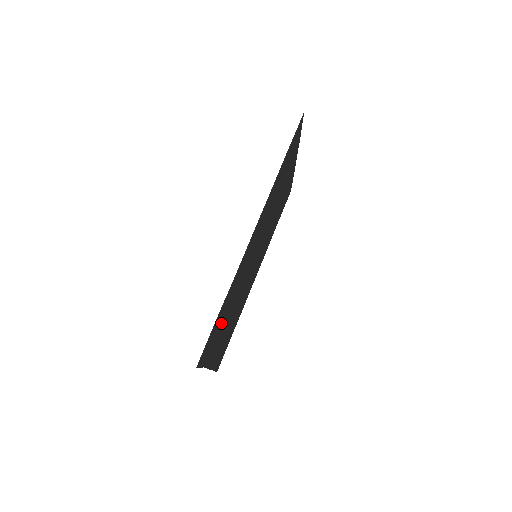
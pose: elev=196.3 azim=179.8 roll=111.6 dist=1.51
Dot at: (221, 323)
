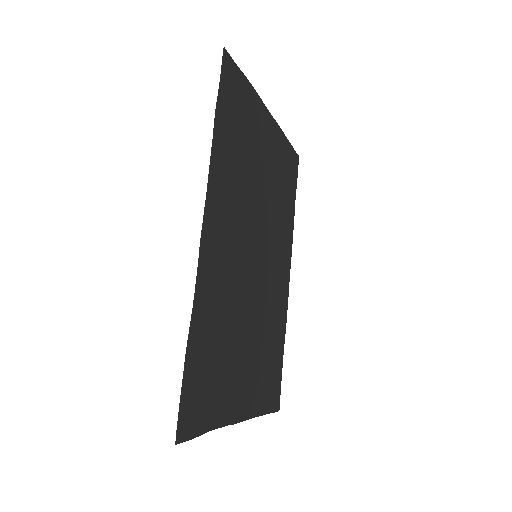
Dot at: (215, 364)
